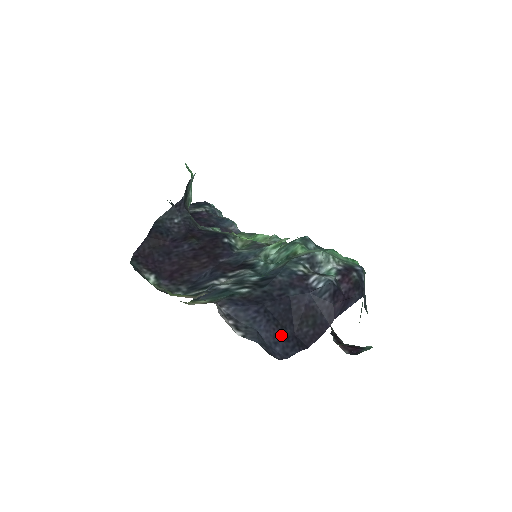
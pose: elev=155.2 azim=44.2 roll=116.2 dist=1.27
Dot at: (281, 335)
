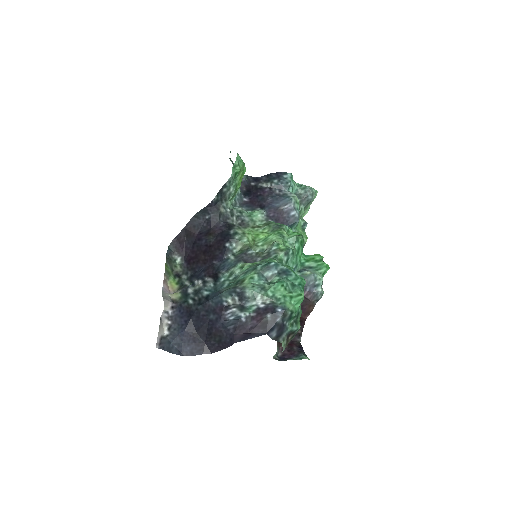
Dot at: (195, 341)
